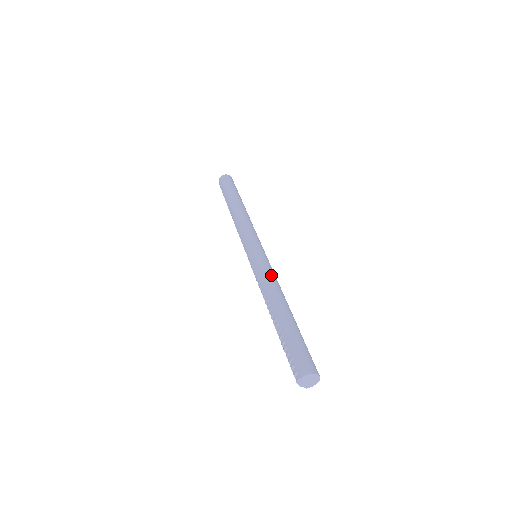
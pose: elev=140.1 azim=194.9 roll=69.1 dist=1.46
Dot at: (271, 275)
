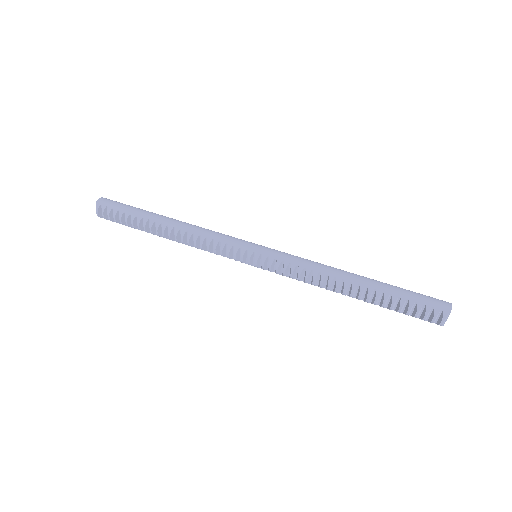
Dot at: (307, 259)
